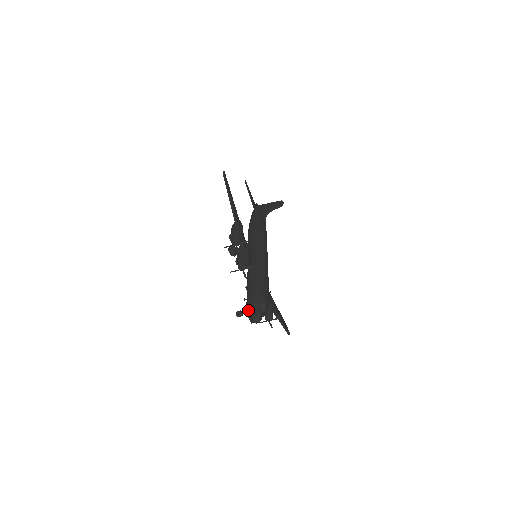
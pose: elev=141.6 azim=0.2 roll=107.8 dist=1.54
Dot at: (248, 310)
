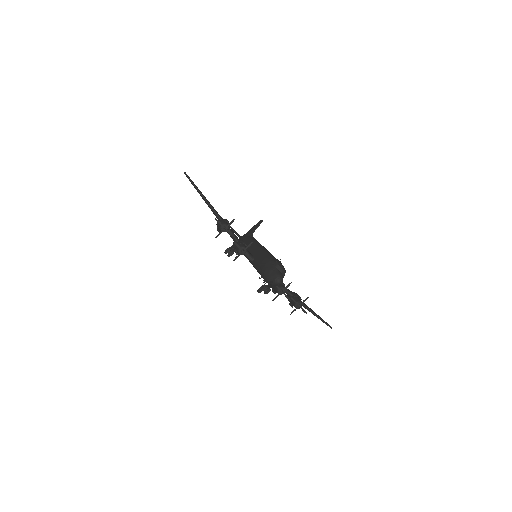
Dot at: (266, 279)
